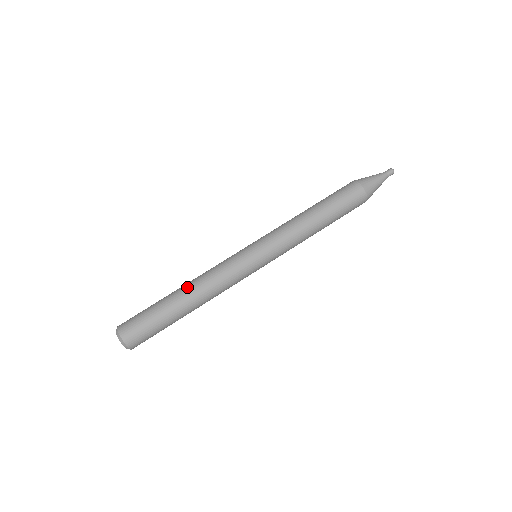
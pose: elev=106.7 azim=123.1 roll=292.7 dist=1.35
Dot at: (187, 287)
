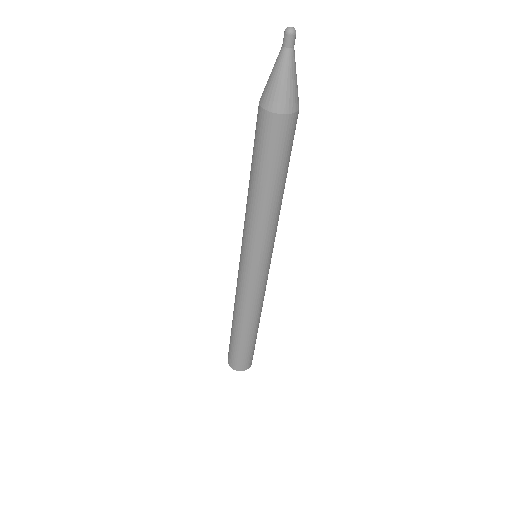
Dot at: (235, 320)
